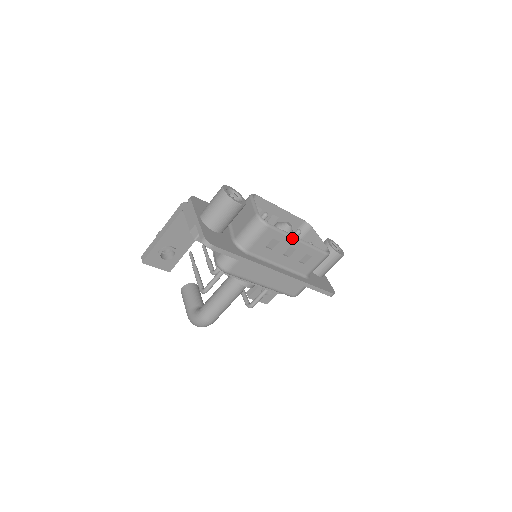
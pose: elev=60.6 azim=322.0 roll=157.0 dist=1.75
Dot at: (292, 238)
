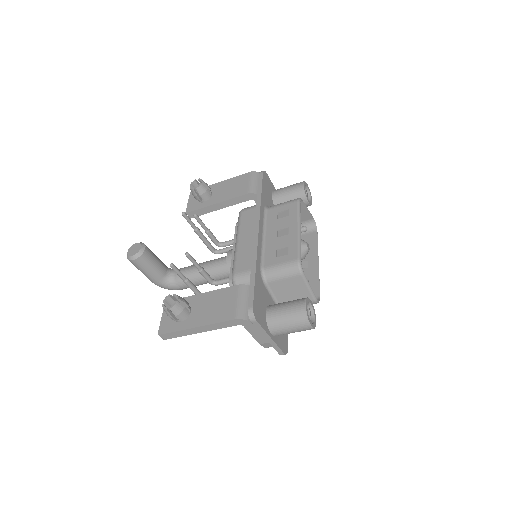
Dot at: (317, 271)
